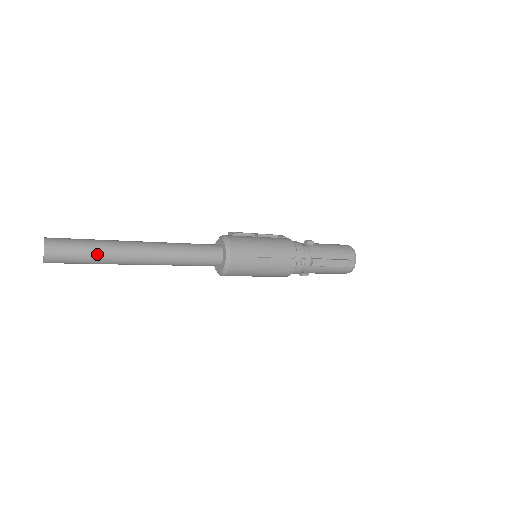
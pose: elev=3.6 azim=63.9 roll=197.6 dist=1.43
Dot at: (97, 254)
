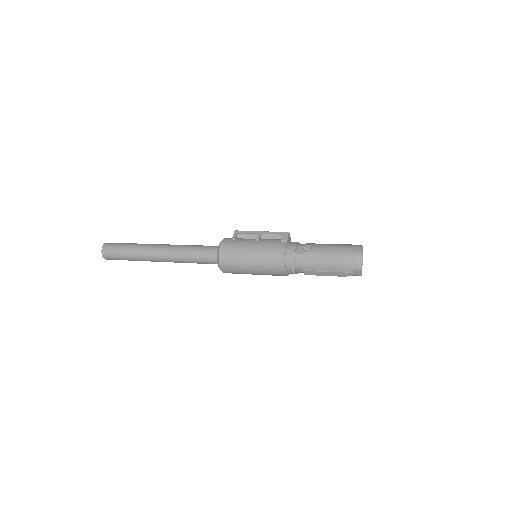
Dot at: (132, 259)
